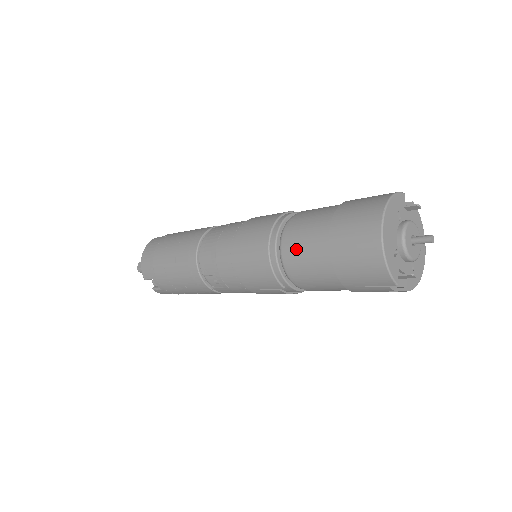
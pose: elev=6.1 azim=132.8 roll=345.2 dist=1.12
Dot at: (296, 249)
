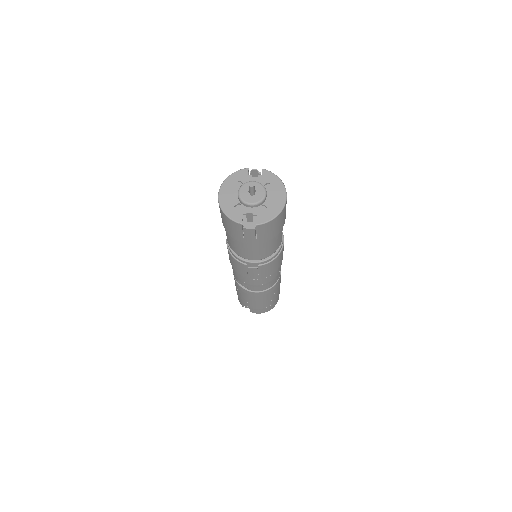
Dot at: occluded
